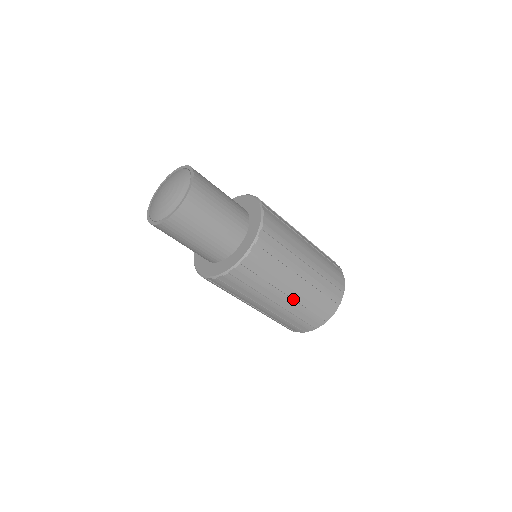
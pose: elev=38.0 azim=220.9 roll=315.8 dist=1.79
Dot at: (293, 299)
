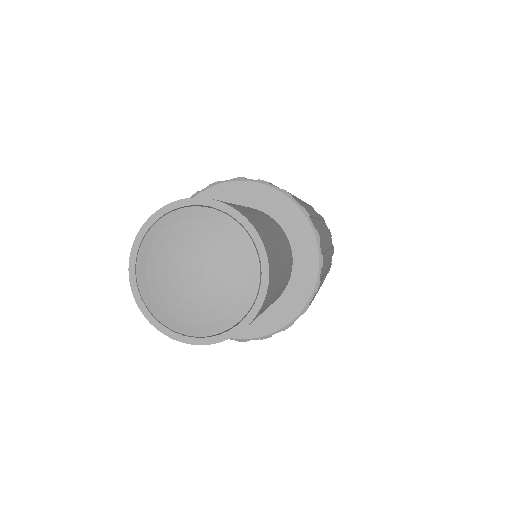
Dot at: occluded
